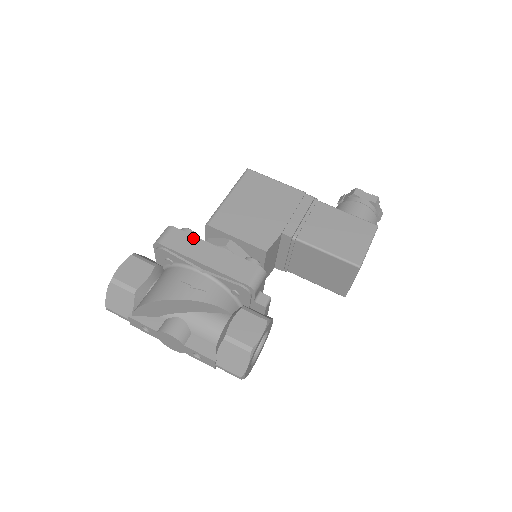
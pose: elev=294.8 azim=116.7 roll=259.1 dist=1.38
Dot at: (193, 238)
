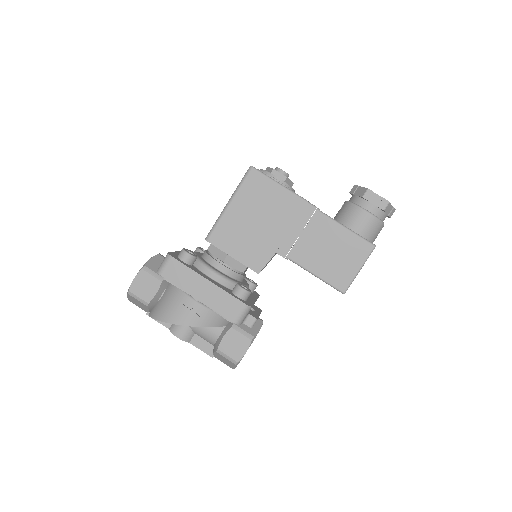
Dot at: (189, 271)
